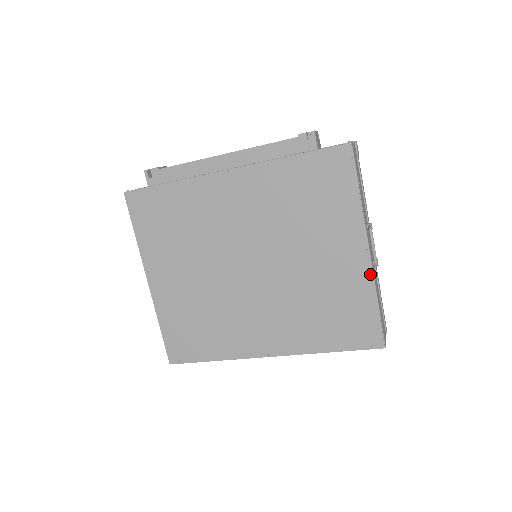
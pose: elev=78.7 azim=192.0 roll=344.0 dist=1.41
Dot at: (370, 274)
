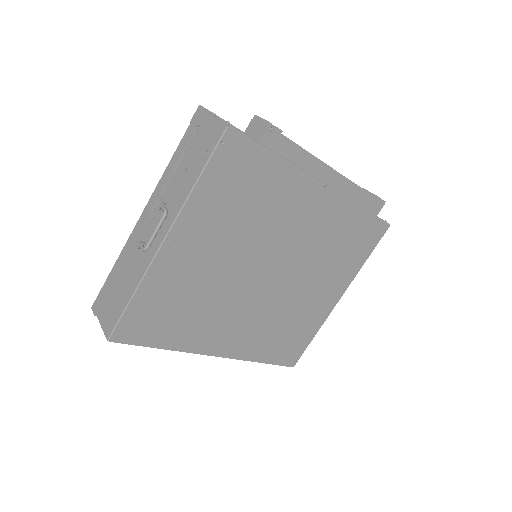
Dot at: (328, 315)
